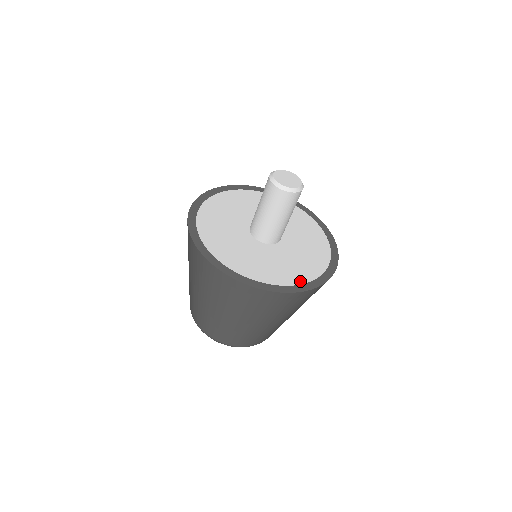
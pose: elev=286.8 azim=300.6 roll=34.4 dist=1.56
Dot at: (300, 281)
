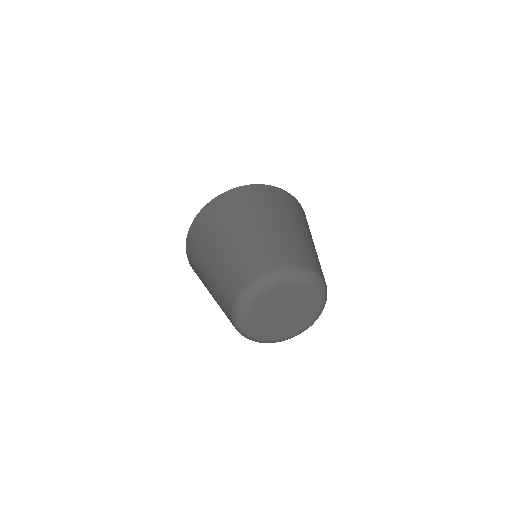
Dot at: occluded
